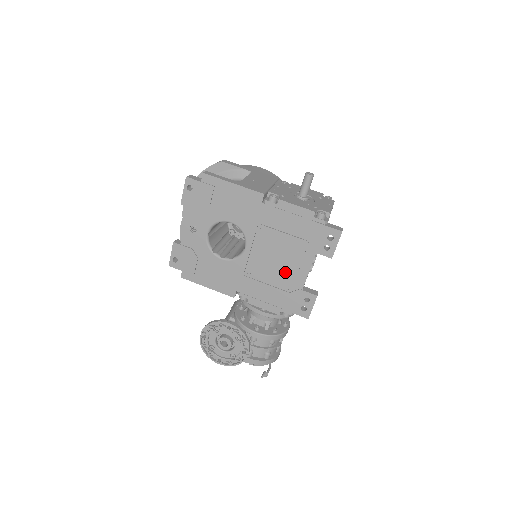
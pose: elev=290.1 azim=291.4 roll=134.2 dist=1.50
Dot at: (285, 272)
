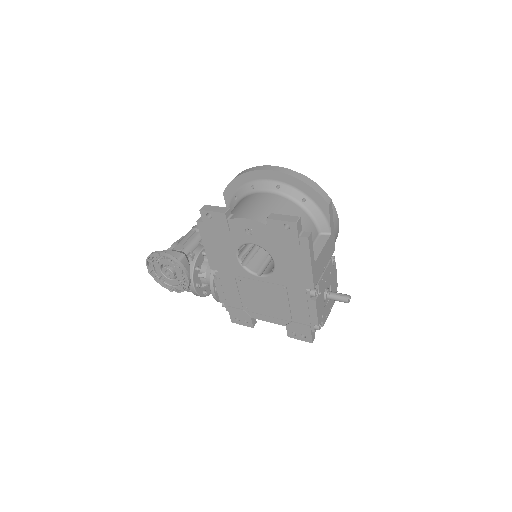
Dot at: (258, 306)
